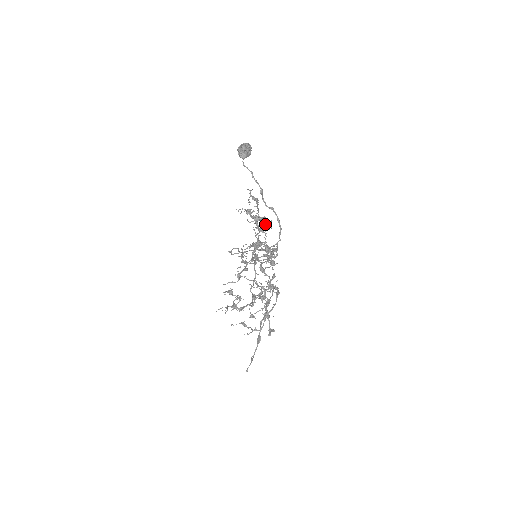
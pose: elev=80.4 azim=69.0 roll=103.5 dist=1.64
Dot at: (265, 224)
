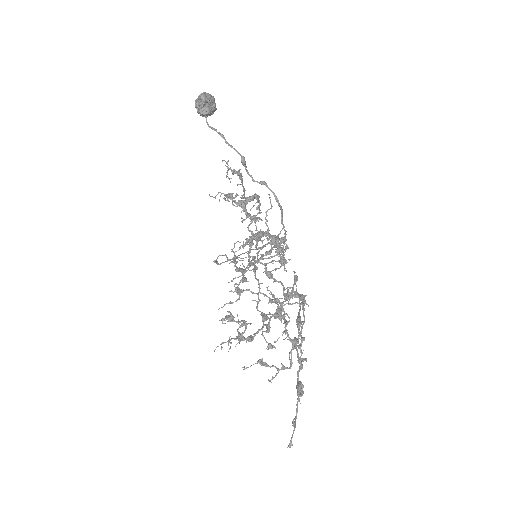
Dot at: (259, 206)
